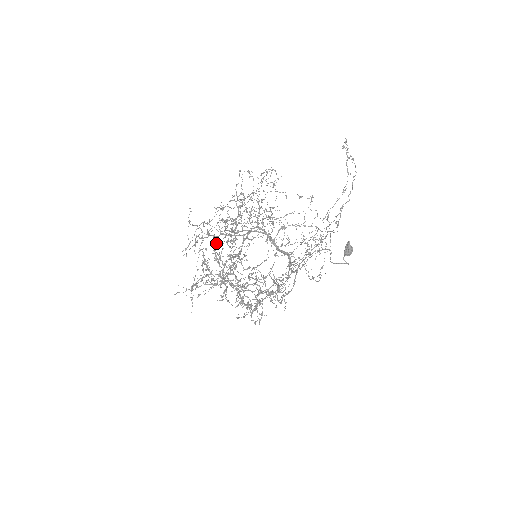
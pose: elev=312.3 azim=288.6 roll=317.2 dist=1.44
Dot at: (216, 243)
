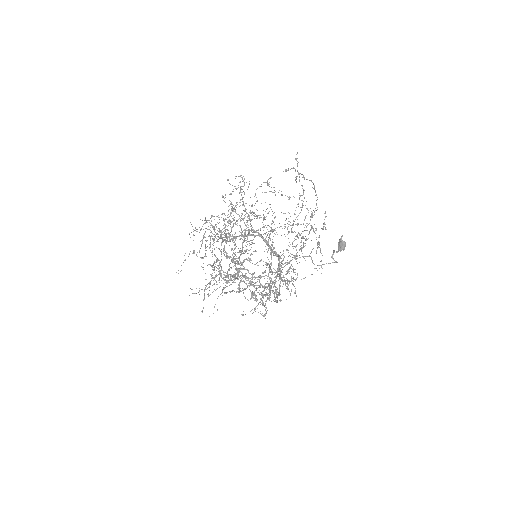
Dot at: (226, 242)
